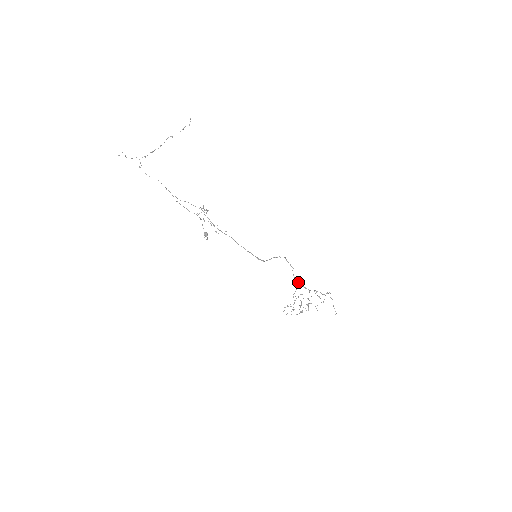
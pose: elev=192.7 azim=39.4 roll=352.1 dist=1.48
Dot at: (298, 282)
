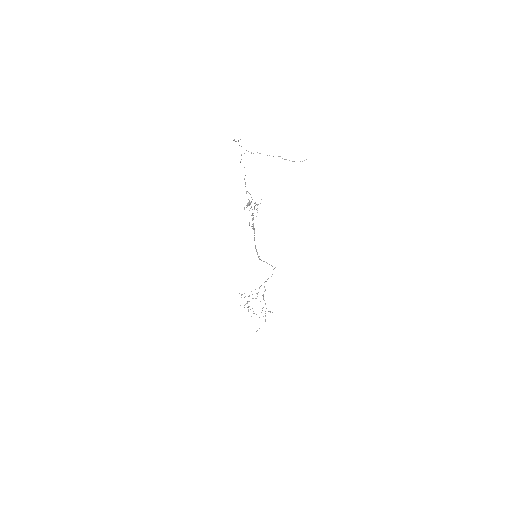
Dot at: occluded
